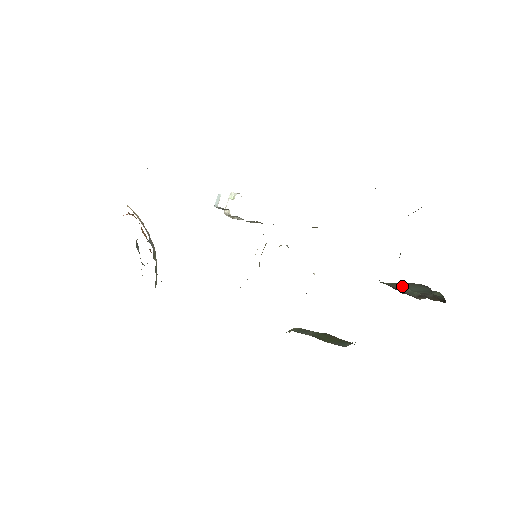
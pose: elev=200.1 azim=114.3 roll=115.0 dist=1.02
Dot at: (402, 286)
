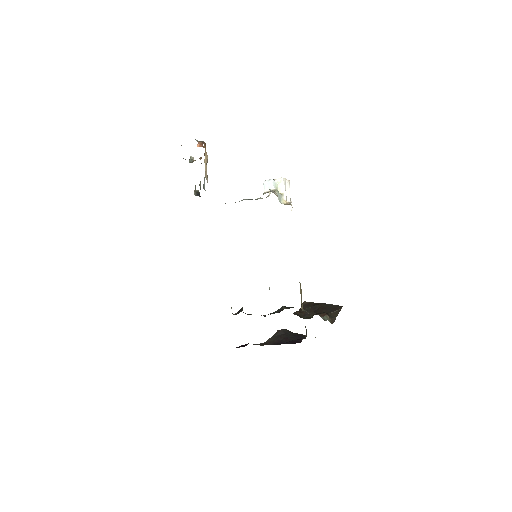
Dot at: occluded
